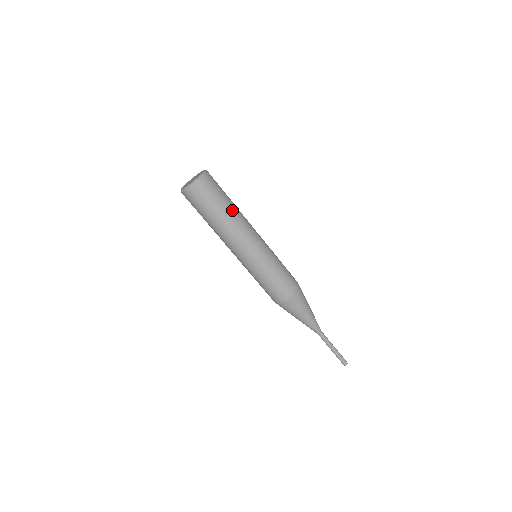
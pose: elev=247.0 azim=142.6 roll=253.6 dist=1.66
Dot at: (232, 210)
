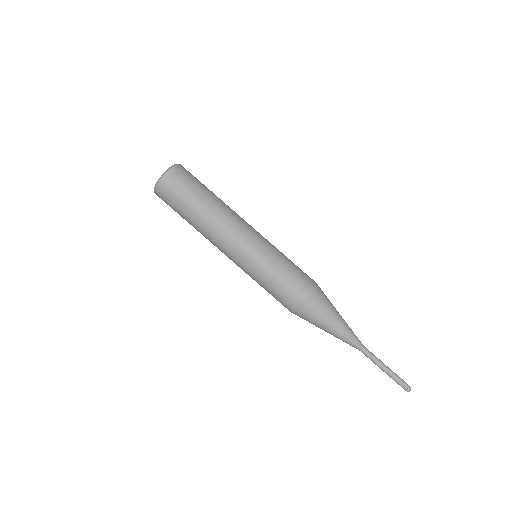
Dot at: (215, 199)
